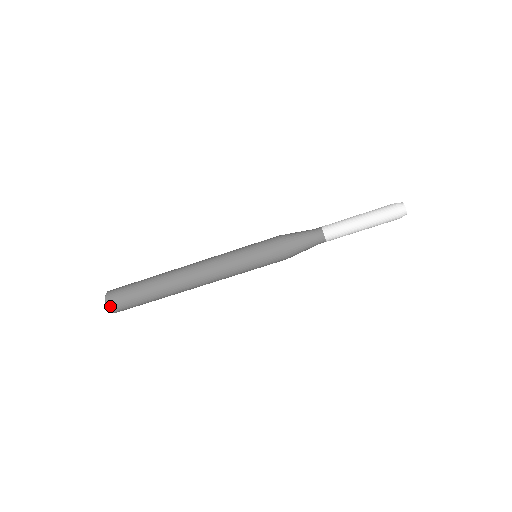
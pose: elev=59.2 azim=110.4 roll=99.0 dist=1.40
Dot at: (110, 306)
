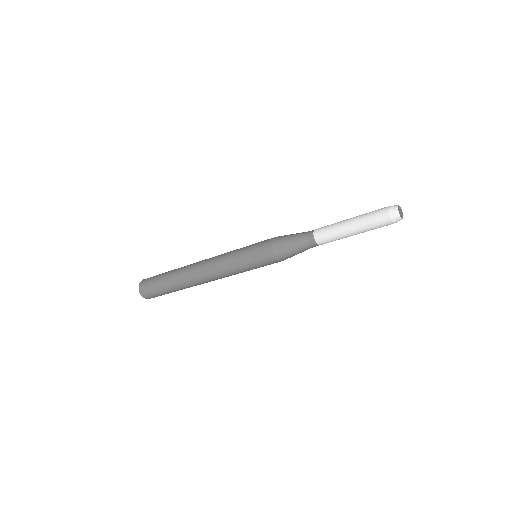
Dot at: (145, 297)
